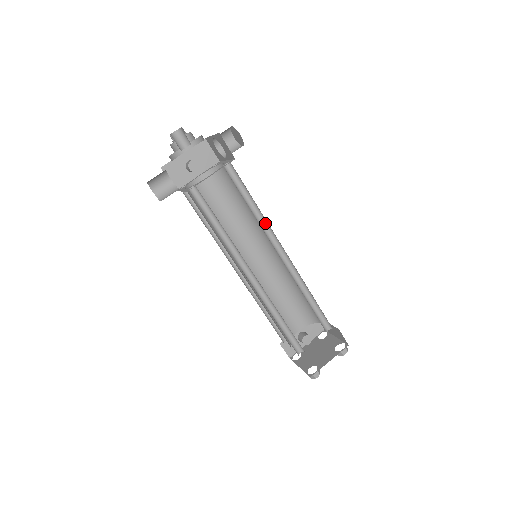
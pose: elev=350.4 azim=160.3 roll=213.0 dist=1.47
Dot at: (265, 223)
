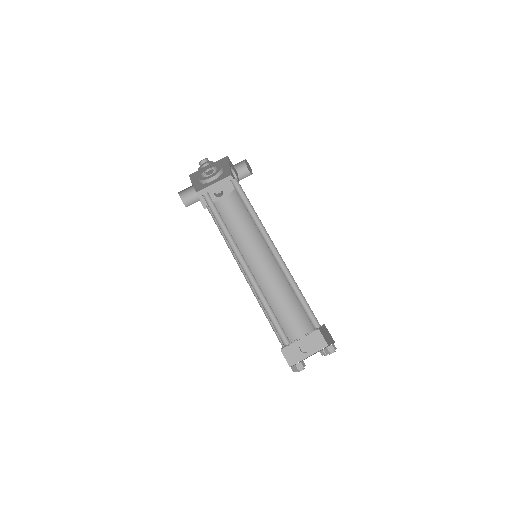
Dot at: (261, 225)
